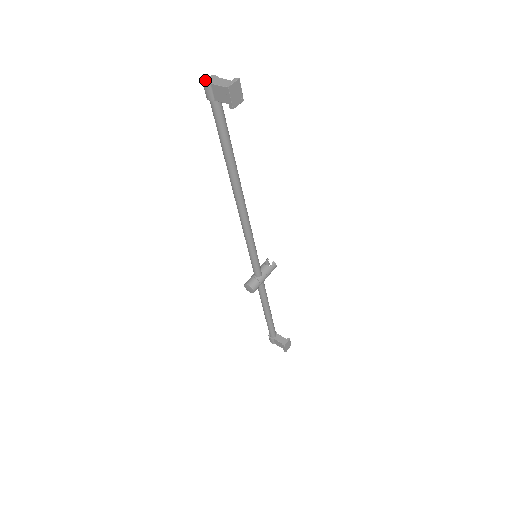
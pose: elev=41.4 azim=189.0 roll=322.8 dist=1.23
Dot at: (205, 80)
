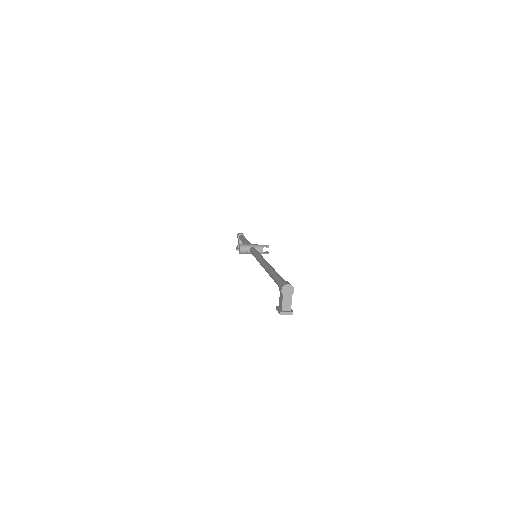
Dot at: (285, 288)
